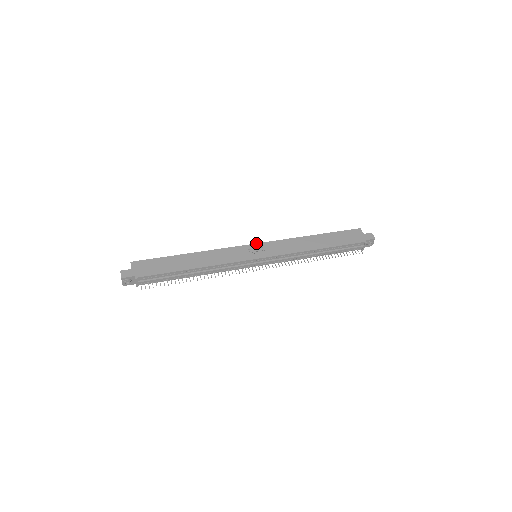
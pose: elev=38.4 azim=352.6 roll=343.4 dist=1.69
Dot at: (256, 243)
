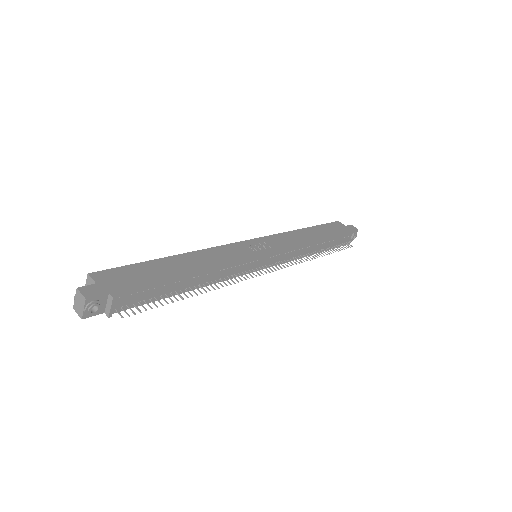
Dot at: (251, 239)
